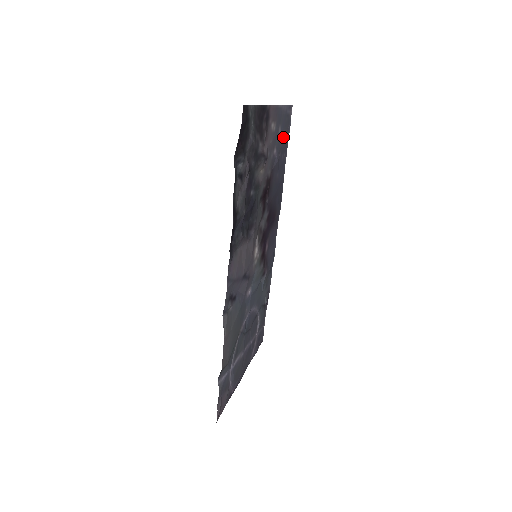
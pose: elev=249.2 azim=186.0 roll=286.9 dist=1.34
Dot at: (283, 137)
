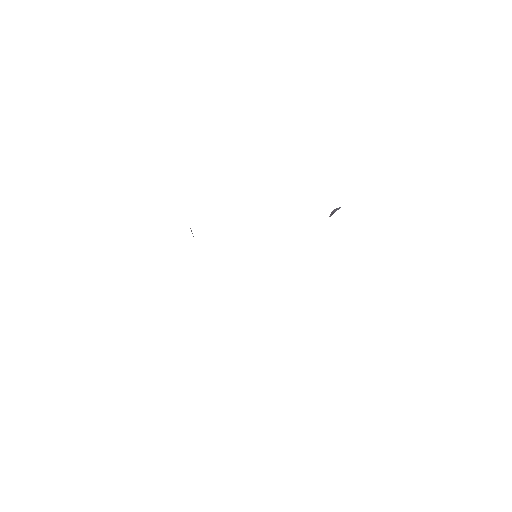
Dot at: occluded
